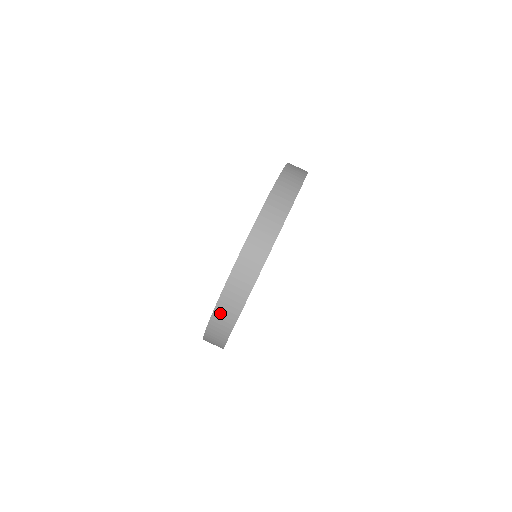
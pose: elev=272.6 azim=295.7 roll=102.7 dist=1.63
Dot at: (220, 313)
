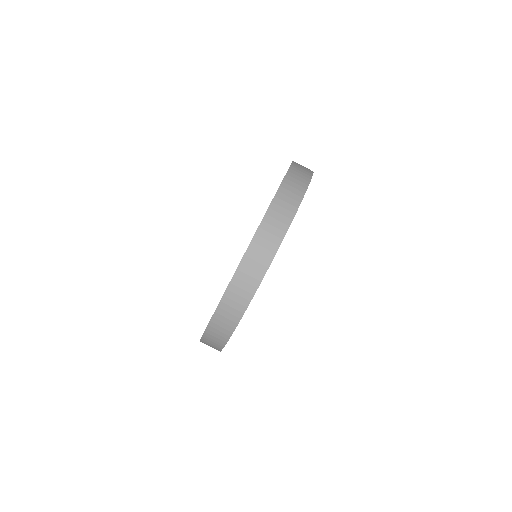
Dot at: (265, 230)
